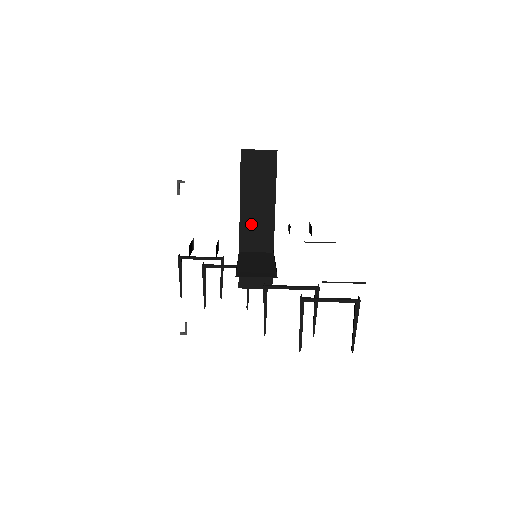
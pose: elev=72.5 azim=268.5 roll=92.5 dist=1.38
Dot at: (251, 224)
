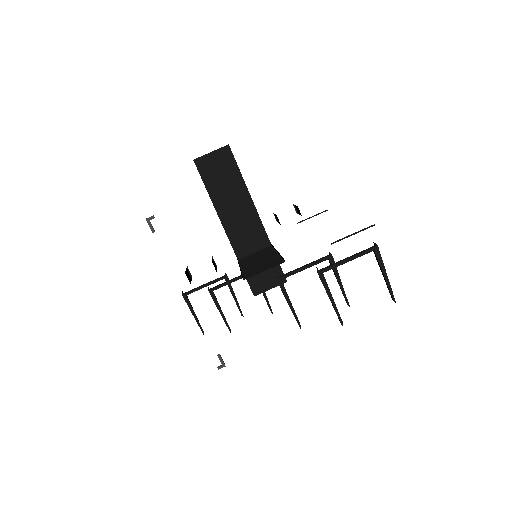
Dot at: (237, 228)
